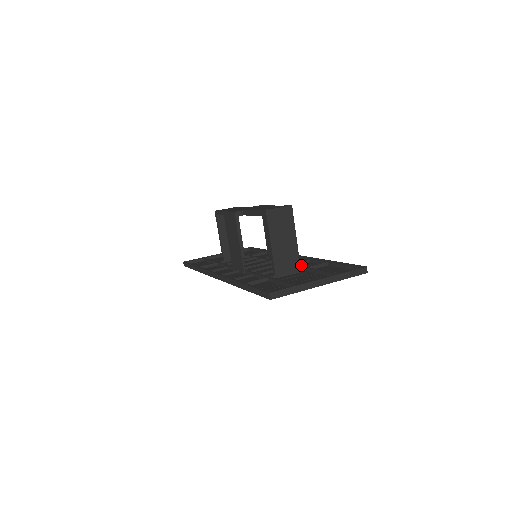
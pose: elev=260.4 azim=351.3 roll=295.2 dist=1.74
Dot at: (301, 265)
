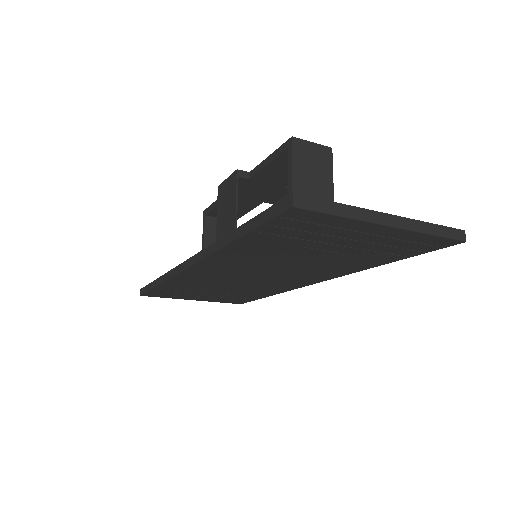
Dot at: occluded
